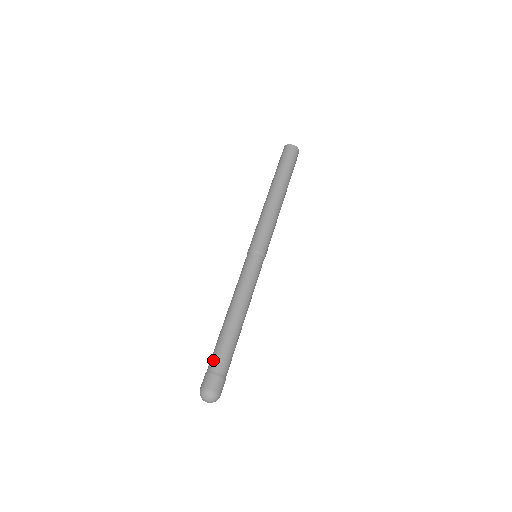
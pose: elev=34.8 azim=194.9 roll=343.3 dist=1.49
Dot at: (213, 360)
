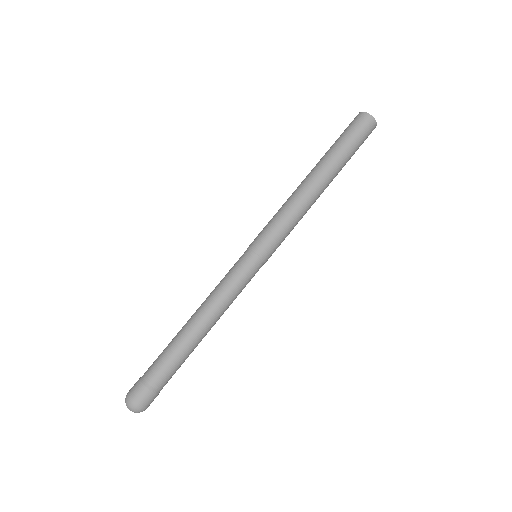
Dot at: (150, 366)
